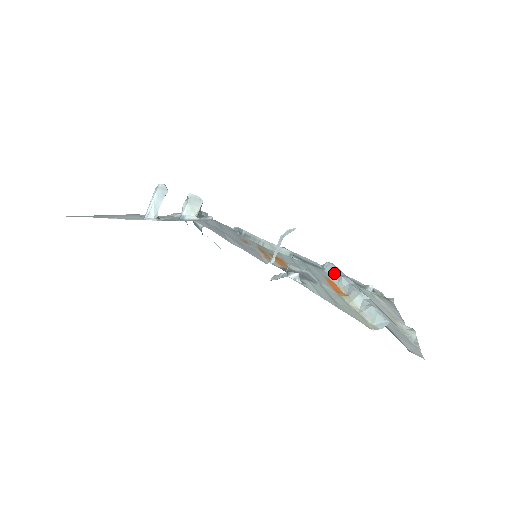
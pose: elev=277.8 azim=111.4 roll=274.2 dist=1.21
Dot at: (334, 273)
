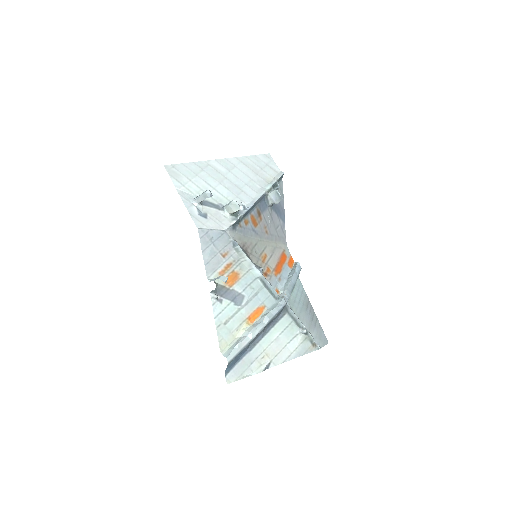
Dot at: (273, 308)
